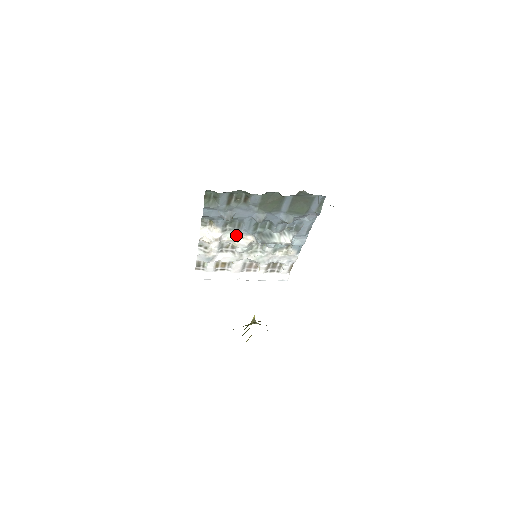
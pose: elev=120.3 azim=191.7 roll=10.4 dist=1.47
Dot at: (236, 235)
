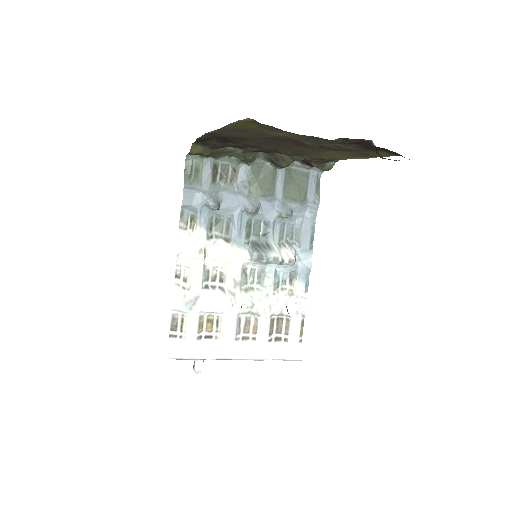
Dot at: (224, 249)
